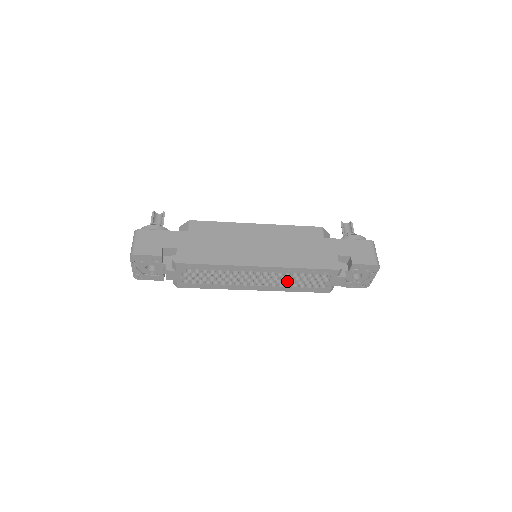
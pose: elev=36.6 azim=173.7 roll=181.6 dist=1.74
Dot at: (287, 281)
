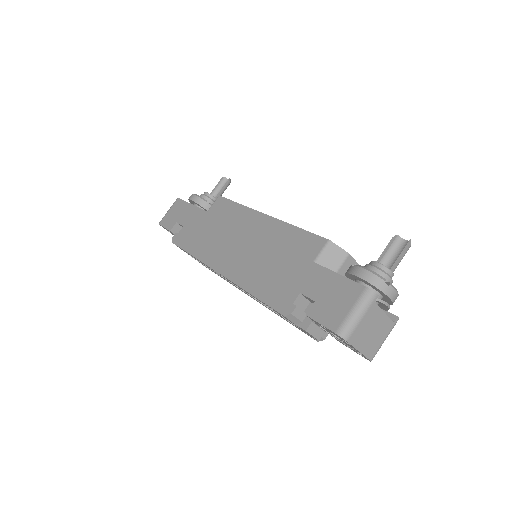
Dot at: occluded
